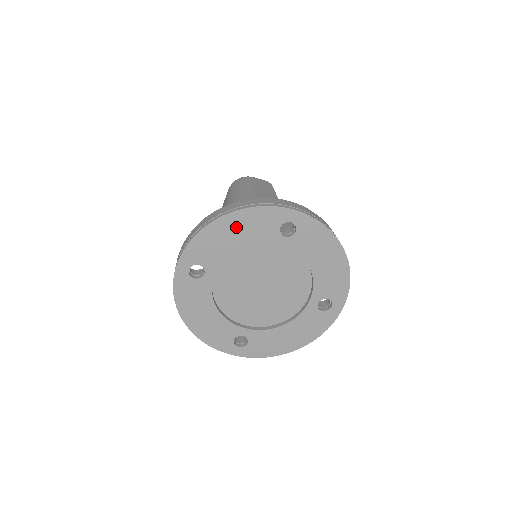
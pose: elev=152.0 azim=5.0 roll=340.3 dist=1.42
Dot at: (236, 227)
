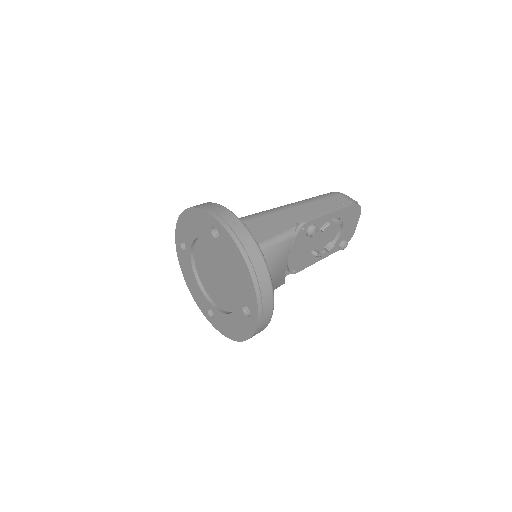
Dot at: (192, 220)
